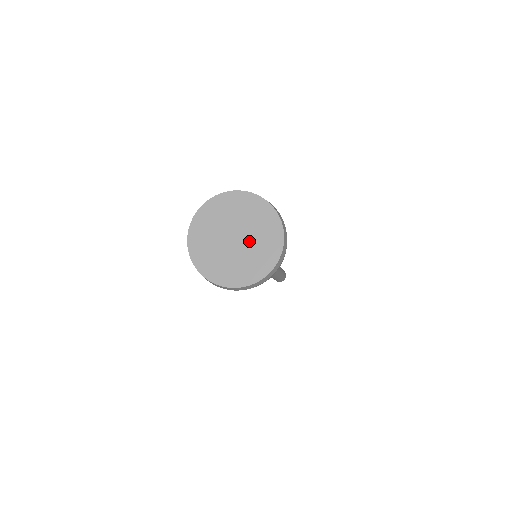
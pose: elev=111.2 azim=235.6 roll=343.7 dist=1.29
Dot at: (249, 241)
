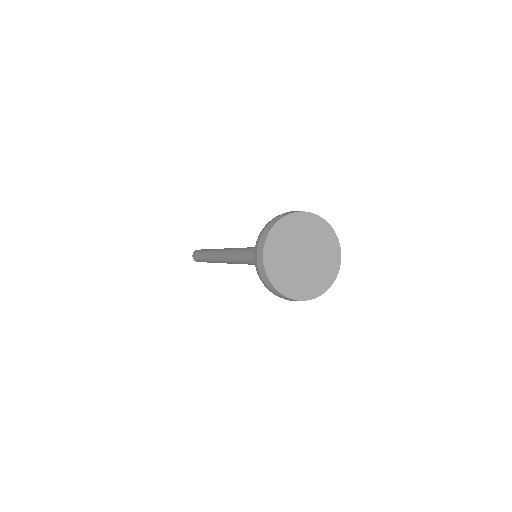
Dot at: (314, 263)
